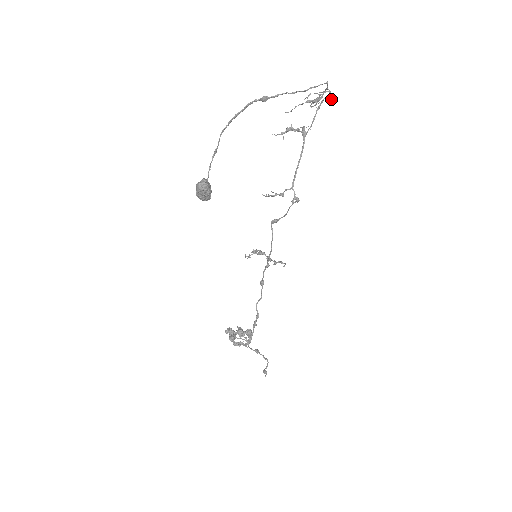
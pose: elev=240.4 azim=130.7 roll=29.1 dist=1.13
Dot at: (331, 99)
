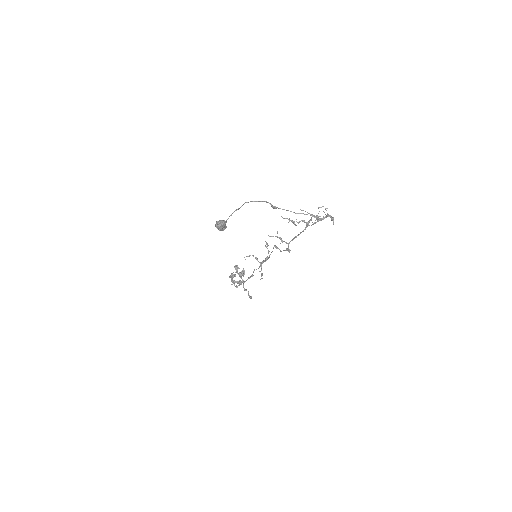
Dot at: (332, 220)
